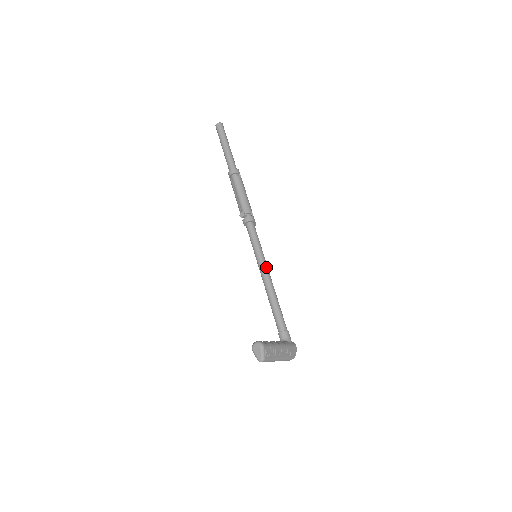
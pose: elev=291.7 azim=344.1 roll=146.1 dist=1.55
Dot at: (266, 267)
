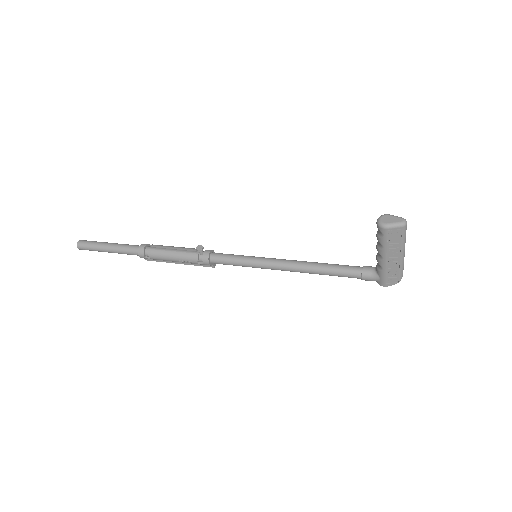
Dot at: (275, 259)
